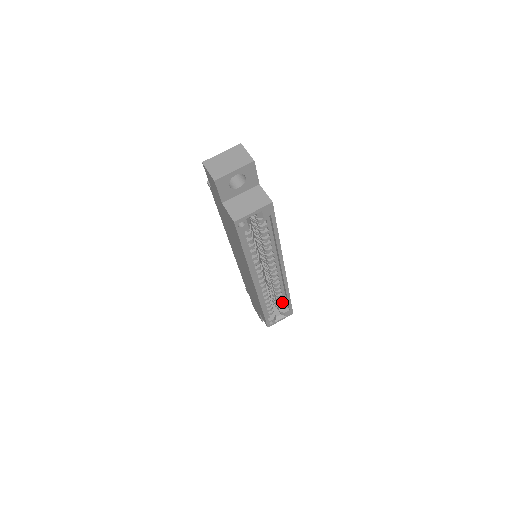
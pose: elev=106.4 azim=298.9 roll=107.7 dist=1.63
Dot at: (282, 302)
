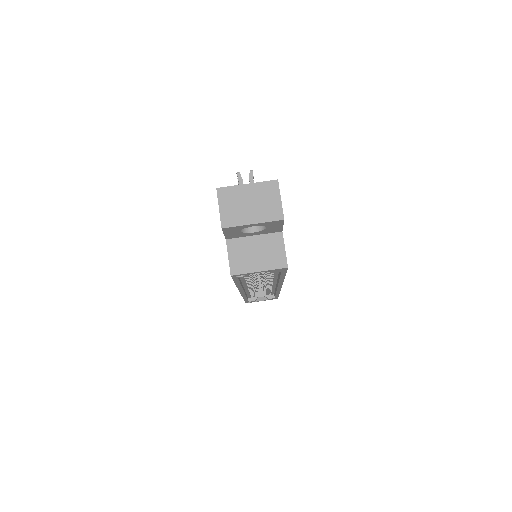
Dot at: occluded
